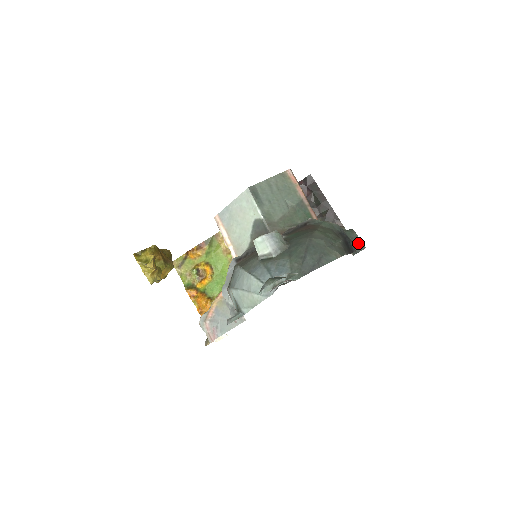
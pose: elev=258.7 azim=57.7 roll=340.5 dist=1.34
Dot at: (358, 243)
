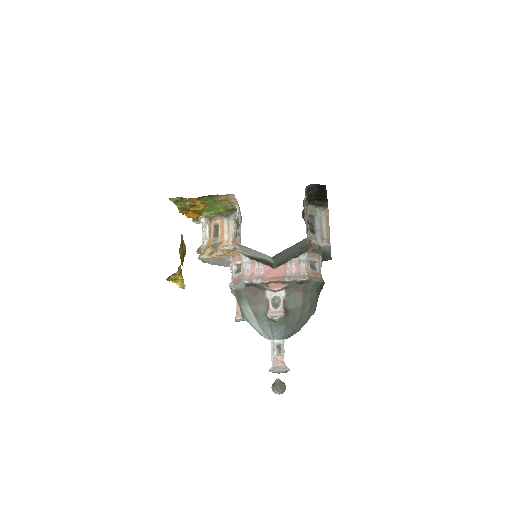
Dot at: (329, 258)
